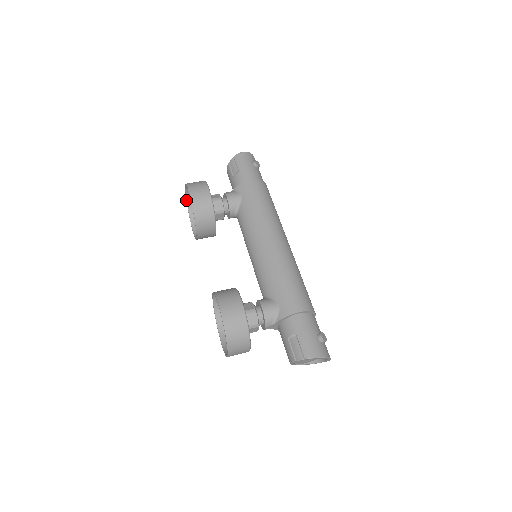
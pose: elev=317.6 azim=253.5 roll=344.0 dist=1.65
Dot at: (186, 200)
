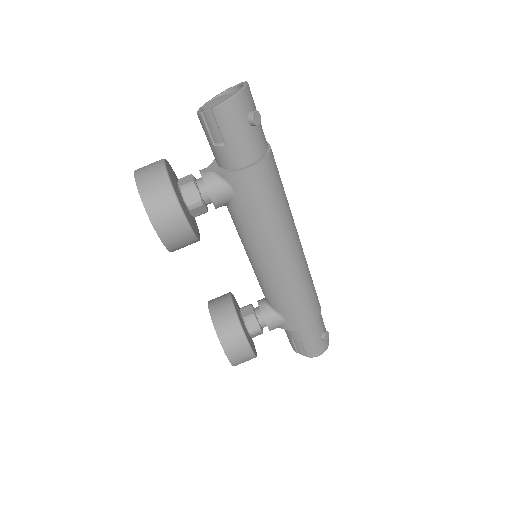
Dot at: occluded
